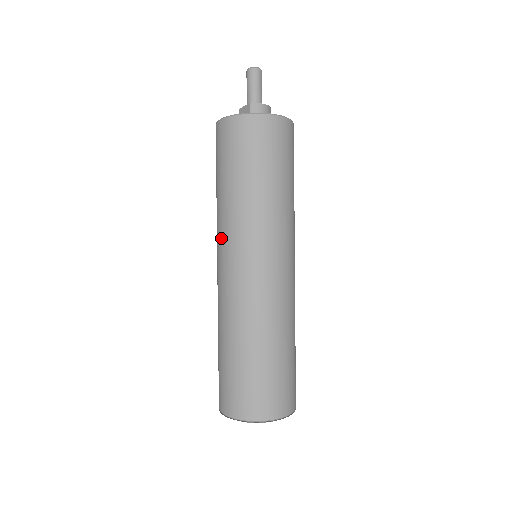
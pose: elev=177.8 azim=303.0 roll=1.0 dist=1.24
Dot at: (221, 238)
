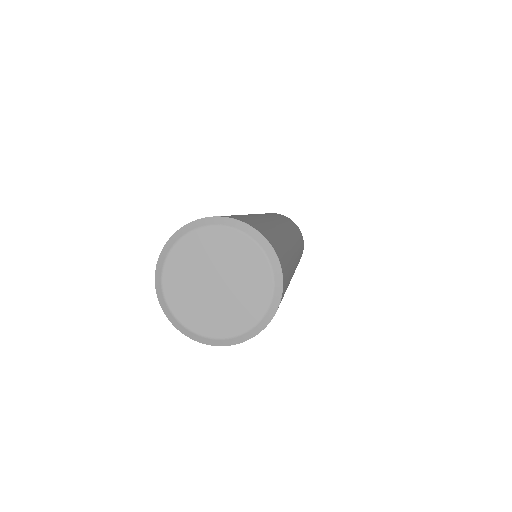
Dot at: occluded
